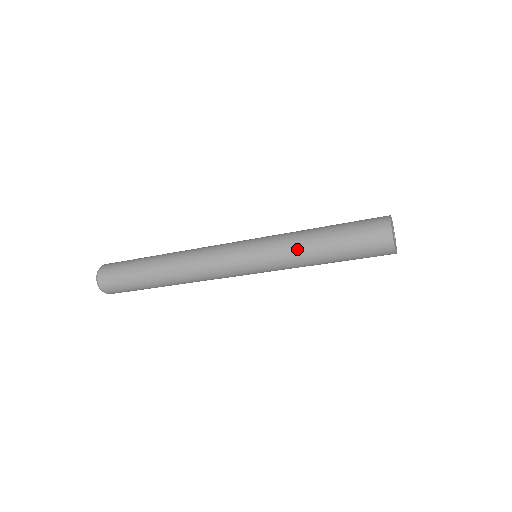
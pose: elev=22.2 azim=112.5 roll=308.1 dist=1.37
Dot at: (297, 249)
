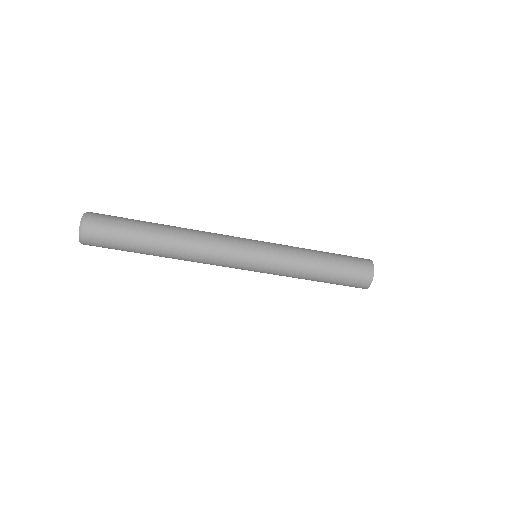
Dot at: (302, 256)
